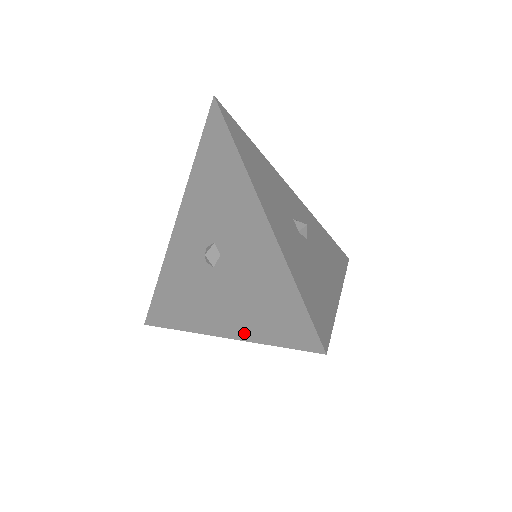
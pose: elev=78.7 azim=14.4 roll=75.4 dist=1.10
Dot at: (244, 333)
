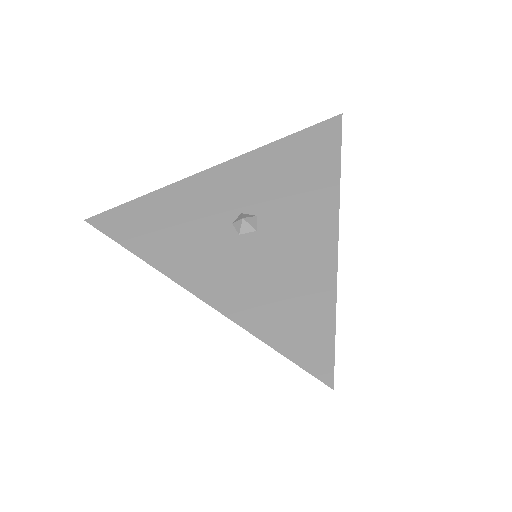
Dot at: (238, 314)
